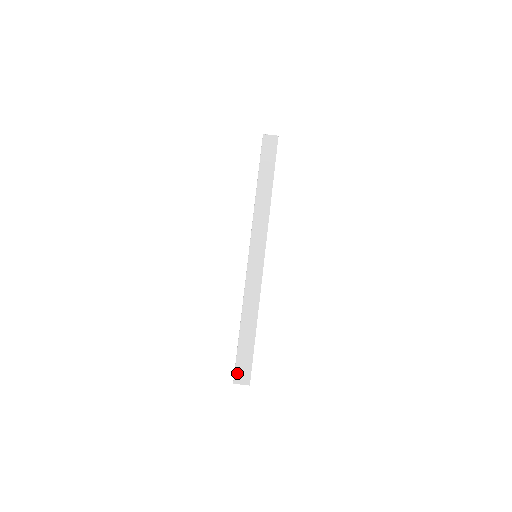
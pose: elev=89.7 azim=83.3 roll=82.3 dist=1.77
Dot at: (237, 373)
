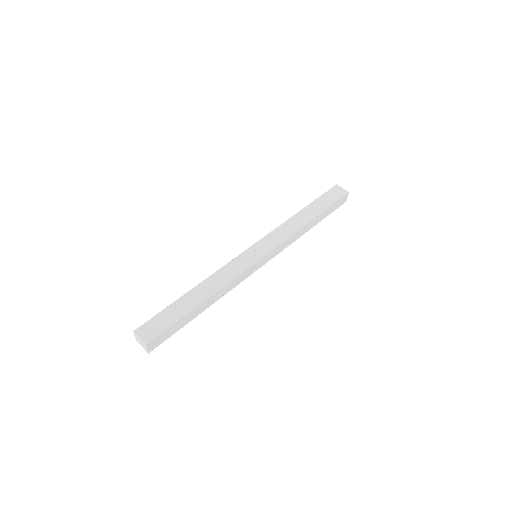
Dot at: (146, 325)
